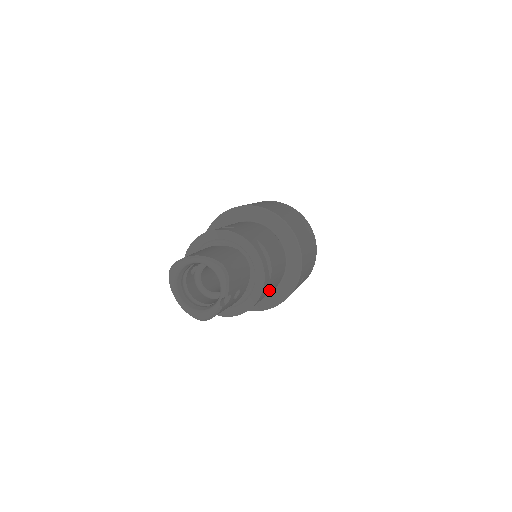
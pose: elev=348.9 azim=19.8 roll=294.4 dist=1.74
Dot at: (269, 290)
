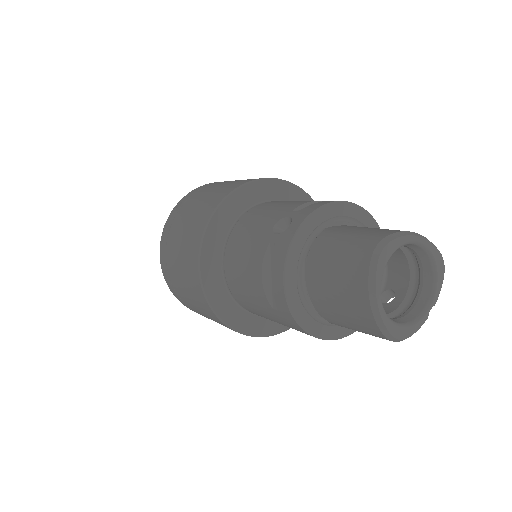
Dot at: occluded
